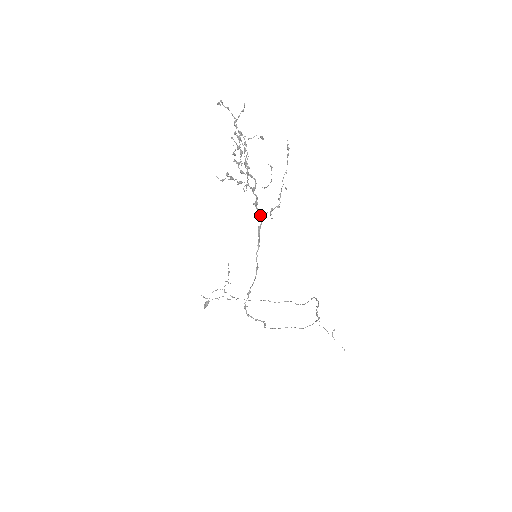
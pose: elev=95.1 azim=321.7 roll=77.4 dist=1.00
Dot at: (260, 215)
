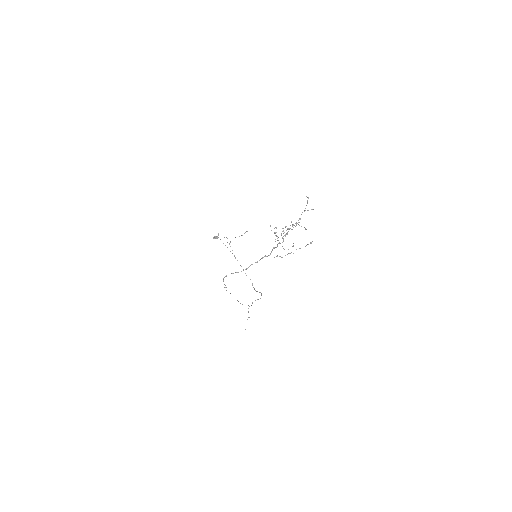
Dot at: occluded
